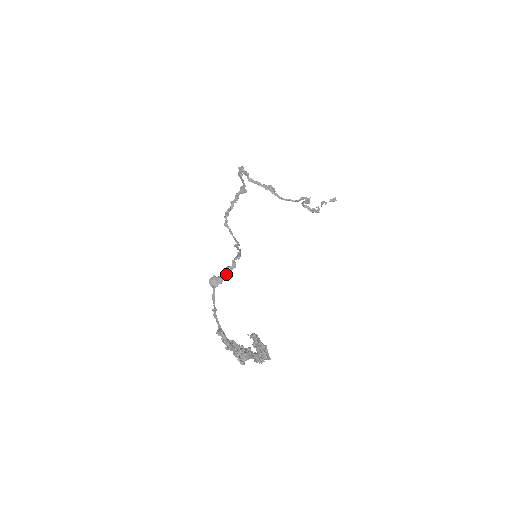
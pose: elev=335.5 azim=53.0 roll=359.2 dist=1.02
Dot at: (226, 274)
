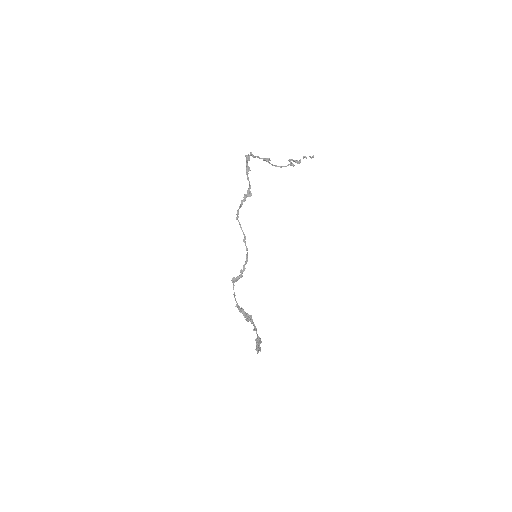
Dot at: (240, 276)
